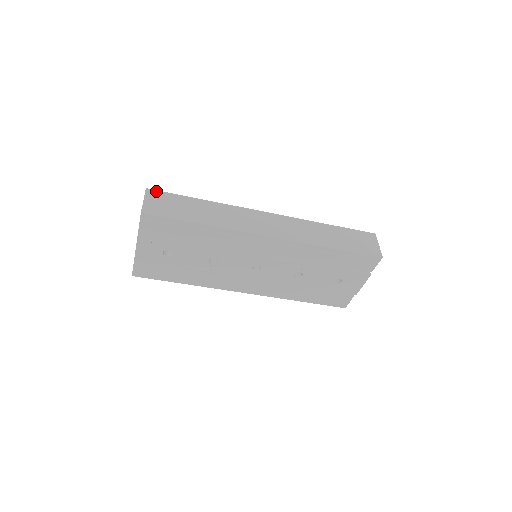
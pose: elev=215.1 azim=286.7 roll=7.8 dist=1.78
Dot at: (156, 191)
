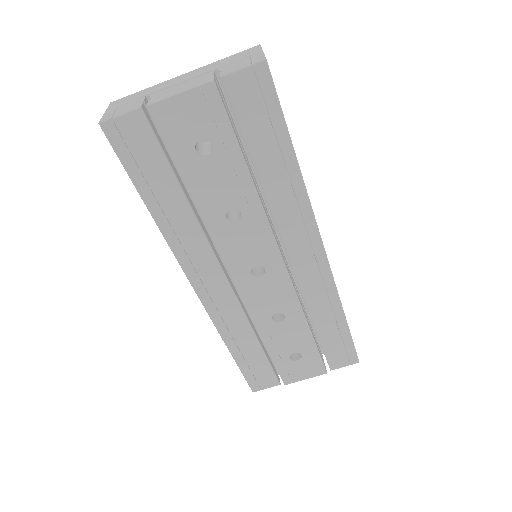
Dot at: occluded
